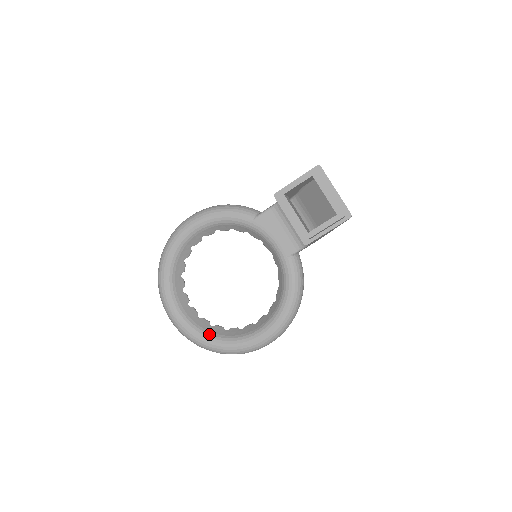
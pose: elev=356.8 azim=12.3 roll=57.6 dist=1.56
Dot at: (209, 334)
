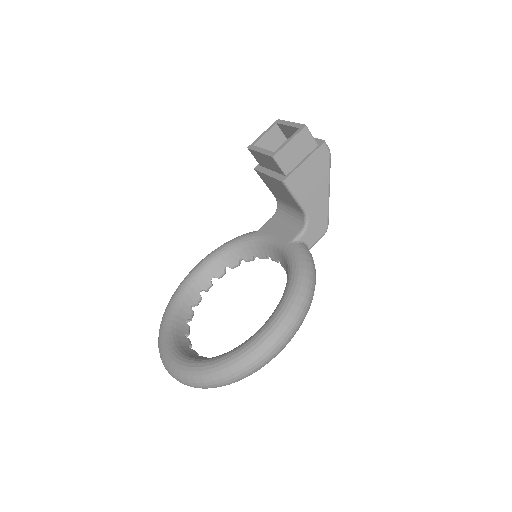
Dot at: (202, 359)
